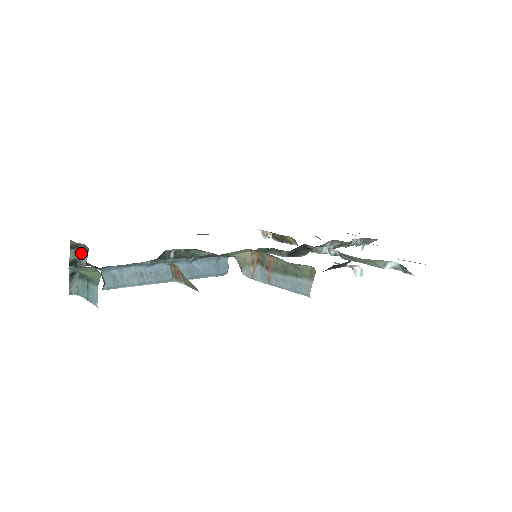
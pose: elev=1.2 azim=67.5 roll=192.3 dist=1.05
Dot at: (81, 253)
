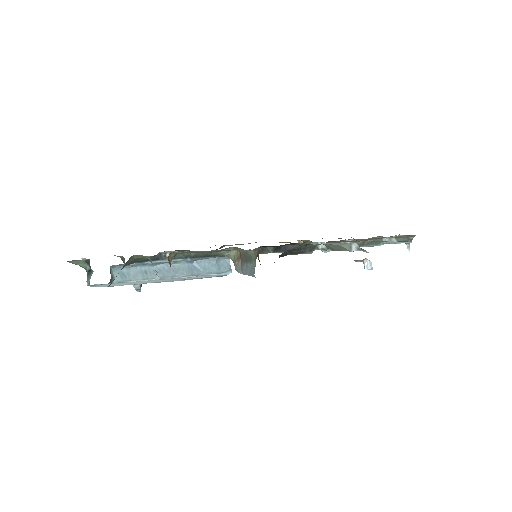
Dot at: occluded
